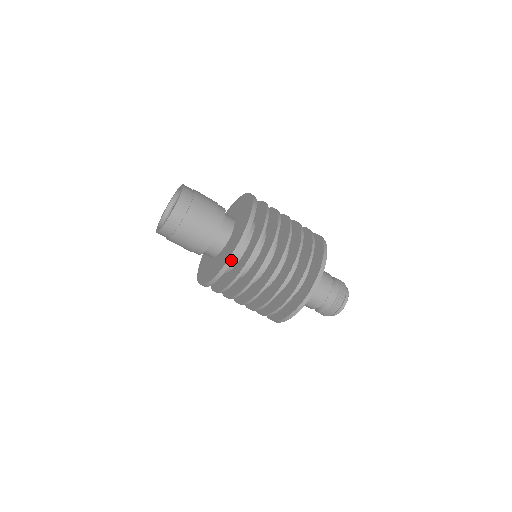
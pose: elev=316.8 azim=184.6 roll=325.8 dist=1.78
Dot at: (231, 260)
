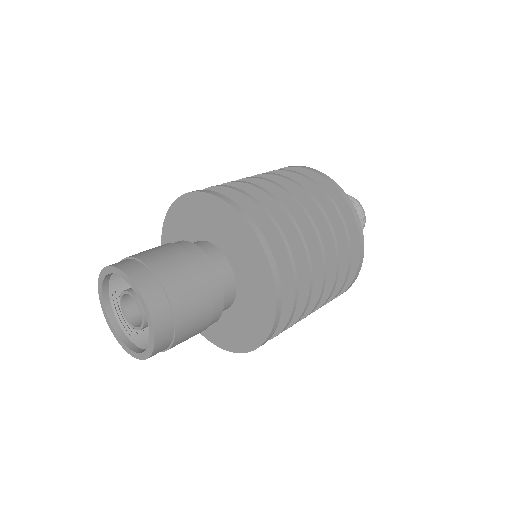
Dot at: (276, 322)
